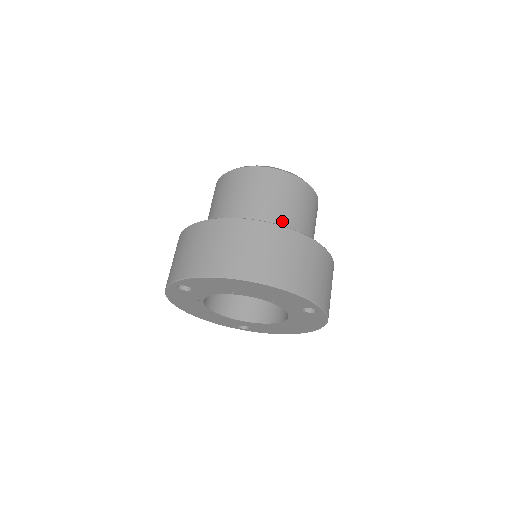
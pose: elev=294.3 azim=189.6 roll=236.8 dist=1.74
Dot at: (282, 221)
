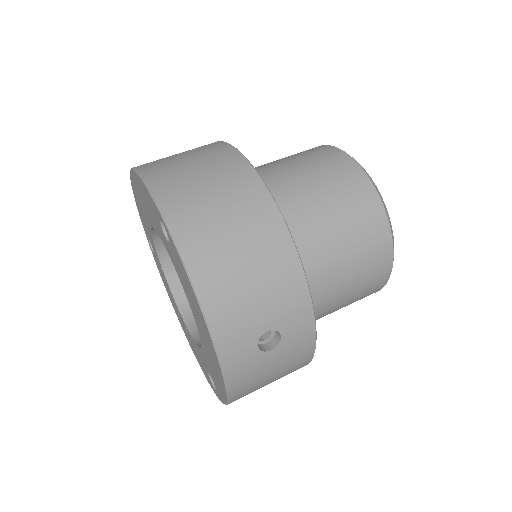
Dot at: (257, 169)
